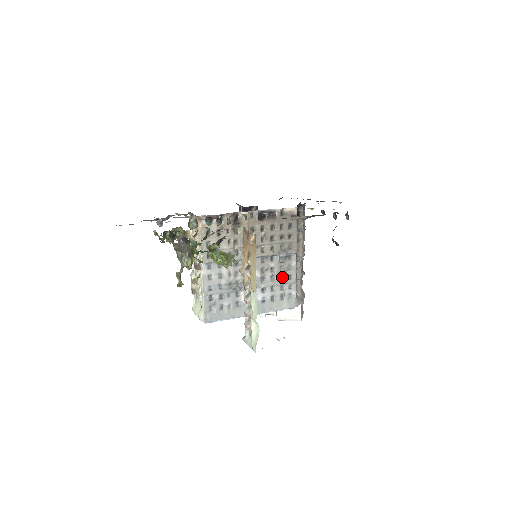
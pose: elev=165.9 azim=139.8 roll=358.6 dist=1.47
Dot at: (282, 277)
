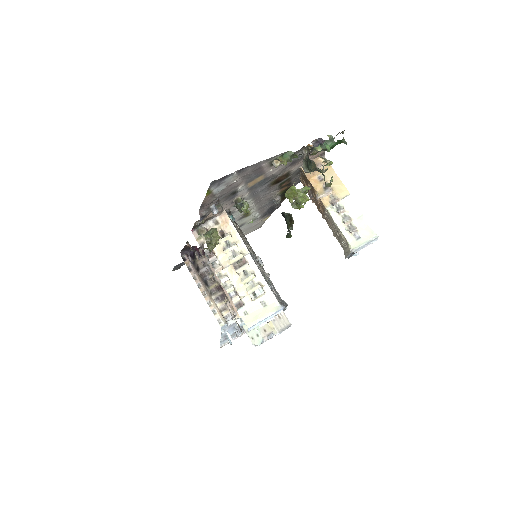
Dot at: occluded
